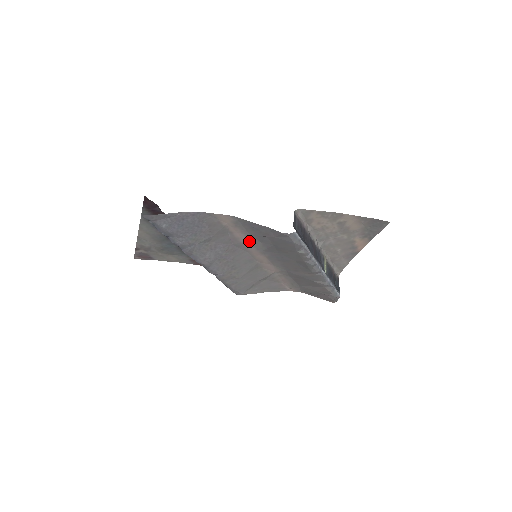
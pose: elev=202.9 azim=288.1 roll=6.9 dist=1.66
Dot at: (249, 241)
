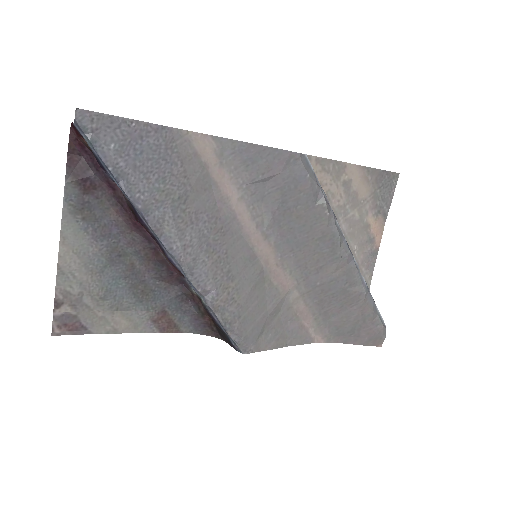
Dot at: (244, 204)
